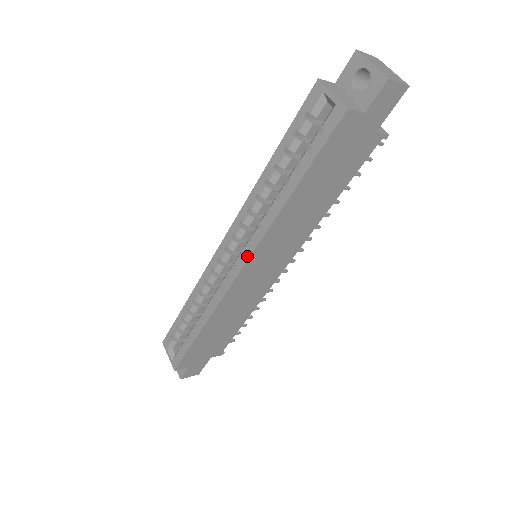
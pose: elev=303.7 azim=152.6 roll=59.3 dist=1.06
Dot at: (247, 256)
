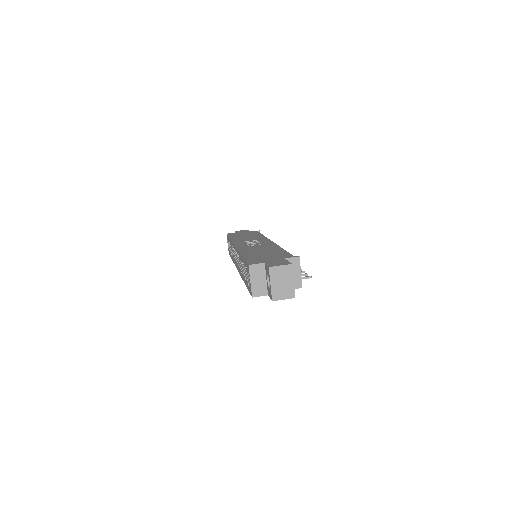
Dot at: (238, 271)
